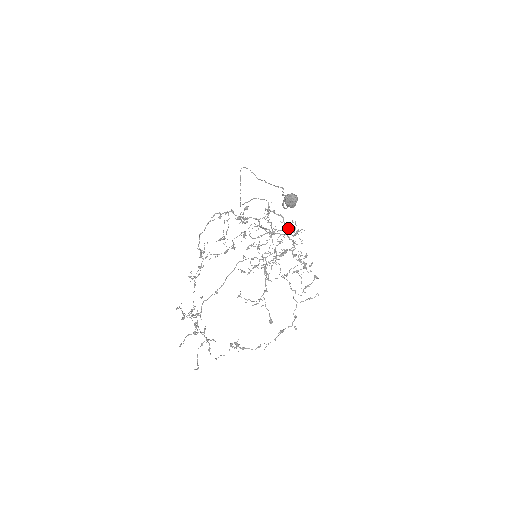
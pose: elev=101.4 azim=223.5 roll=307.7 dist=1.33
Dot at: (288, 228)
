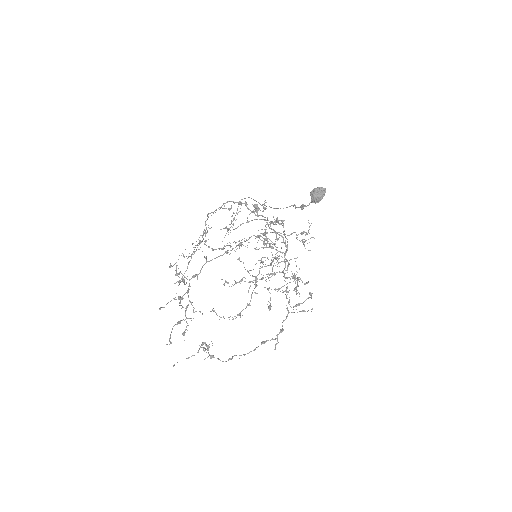
Dot at: occluded
